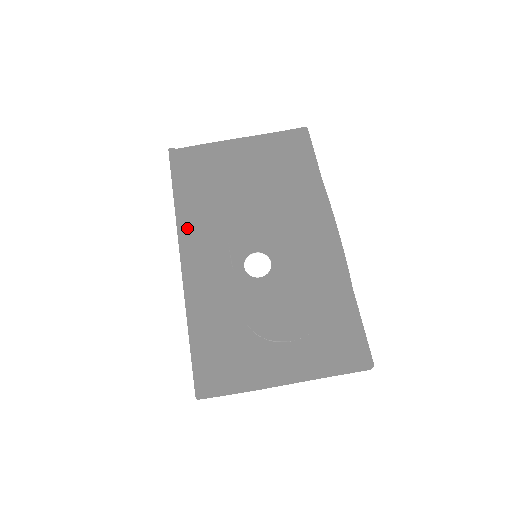
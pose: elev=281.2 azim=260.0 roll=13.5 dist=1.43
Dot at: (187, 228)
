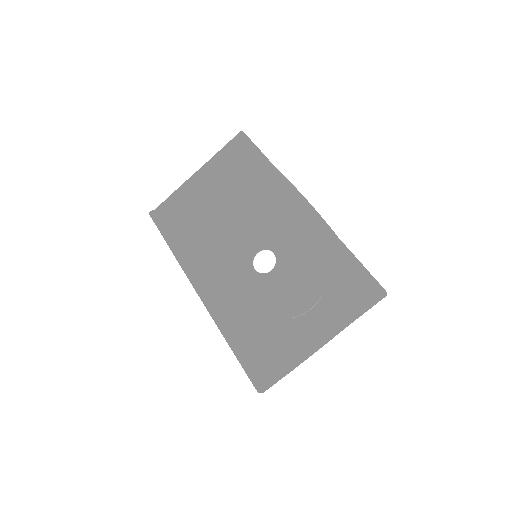
Dot at: (191, 266)
